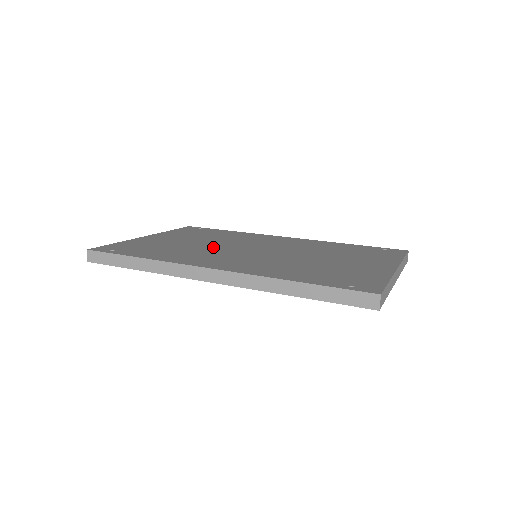
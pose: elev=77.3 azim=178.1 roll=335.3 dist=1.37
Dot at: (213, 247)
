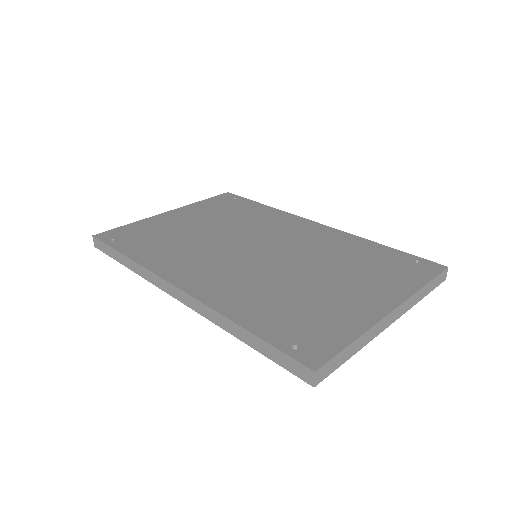
Dot at: (214, 240)
